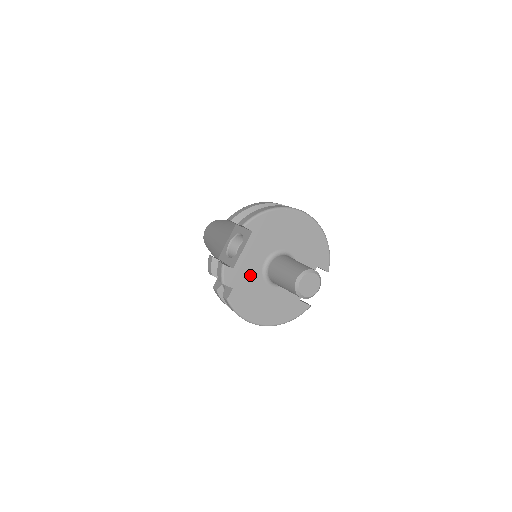
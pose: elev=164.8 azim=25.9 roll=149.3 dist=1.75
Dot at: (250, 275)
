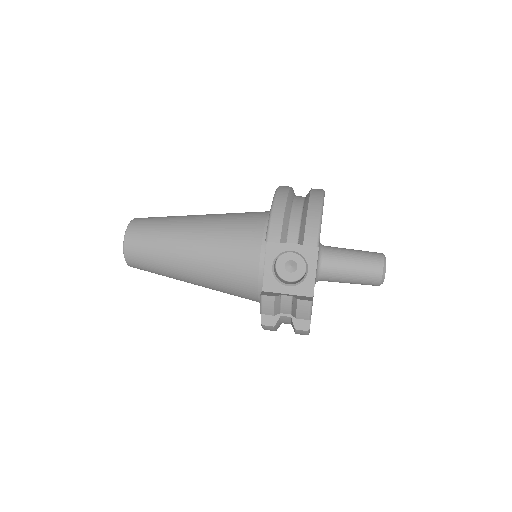
Dot at: occluded
